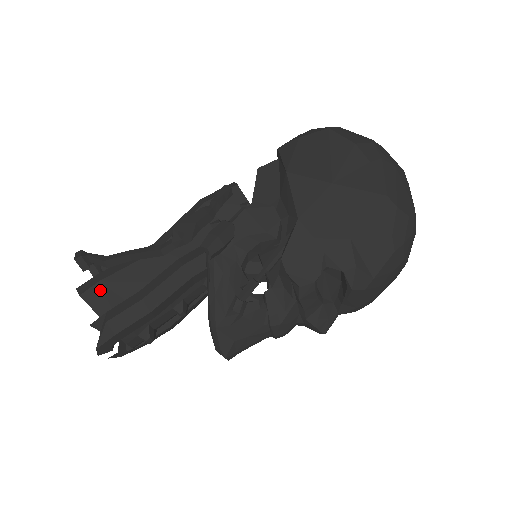
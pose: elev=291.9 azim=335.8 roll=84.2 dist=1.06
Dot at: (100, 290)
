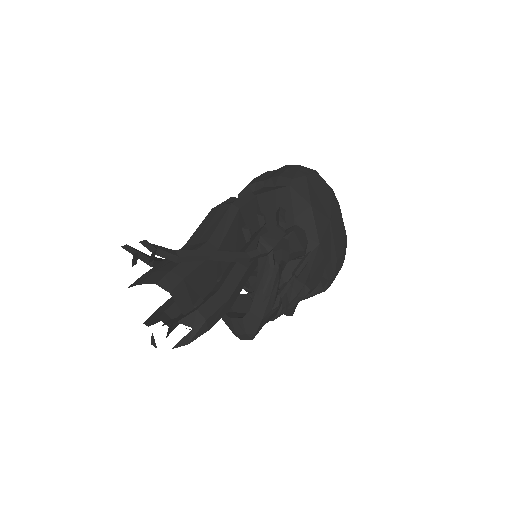
Dot at: (185, 287)
